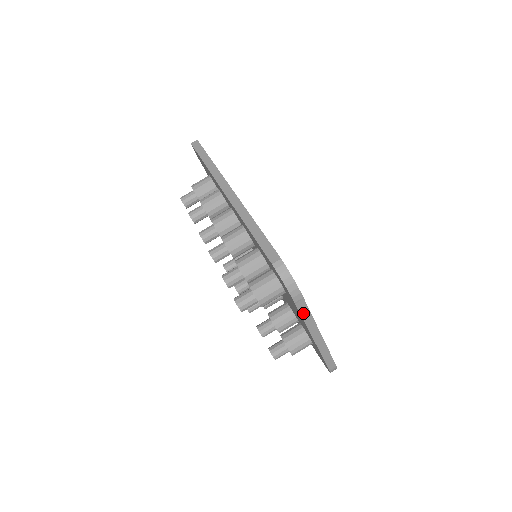
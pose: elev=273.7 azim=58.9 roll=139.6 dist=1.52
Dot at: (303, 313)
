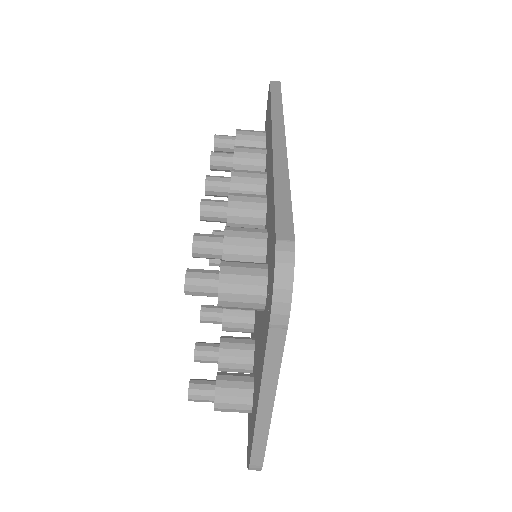
Dot at: (270, 352)
